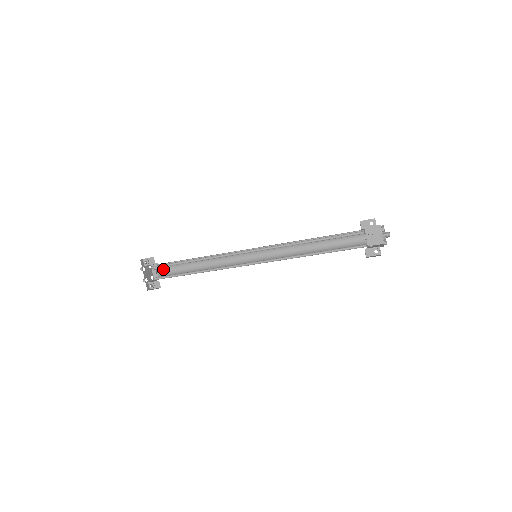
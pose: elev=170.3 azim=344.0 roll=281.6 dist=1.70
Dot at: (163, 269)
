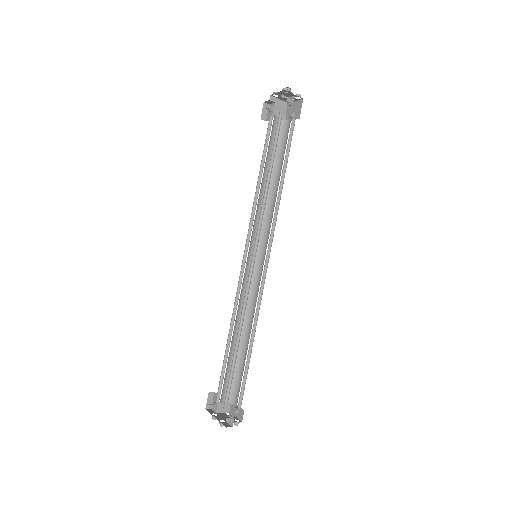
Dot at: (236, 397)
